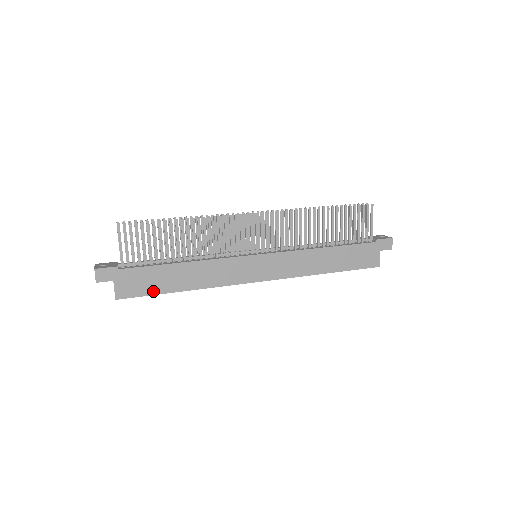
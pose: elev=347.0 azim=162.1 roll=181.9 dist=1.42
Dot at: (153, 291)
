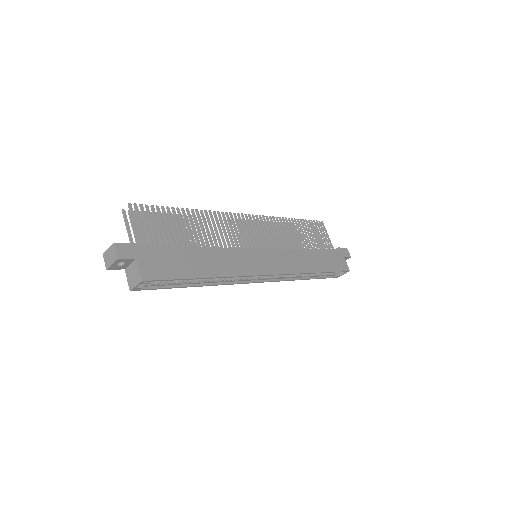
Dot at: (179, 275)
